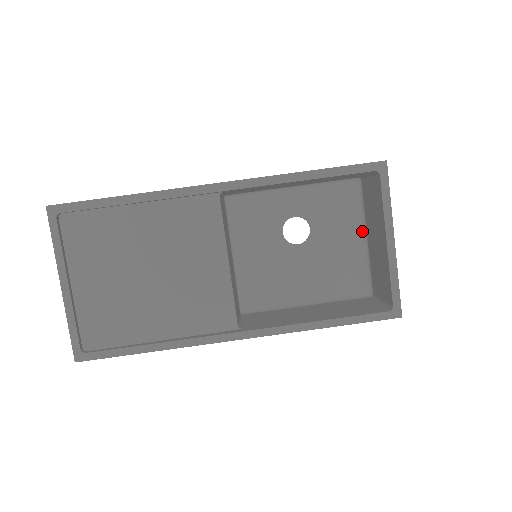
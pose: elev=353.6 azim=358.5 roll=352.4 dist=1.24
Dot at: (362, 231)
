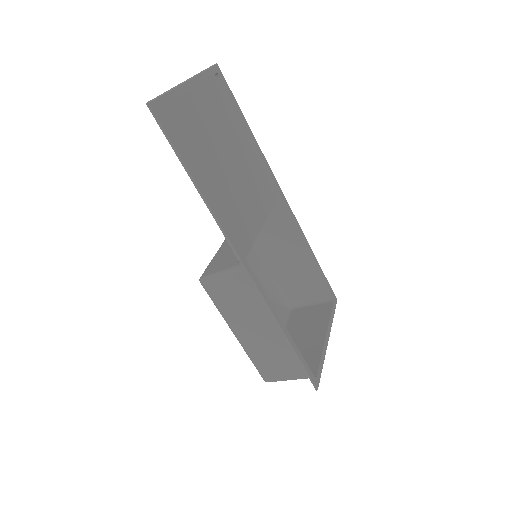
Dot at: occluded
